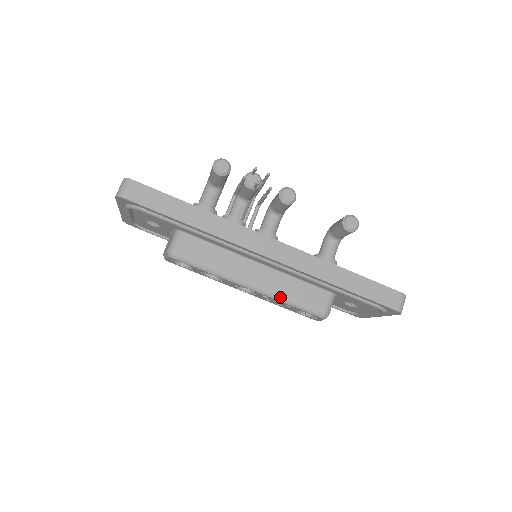
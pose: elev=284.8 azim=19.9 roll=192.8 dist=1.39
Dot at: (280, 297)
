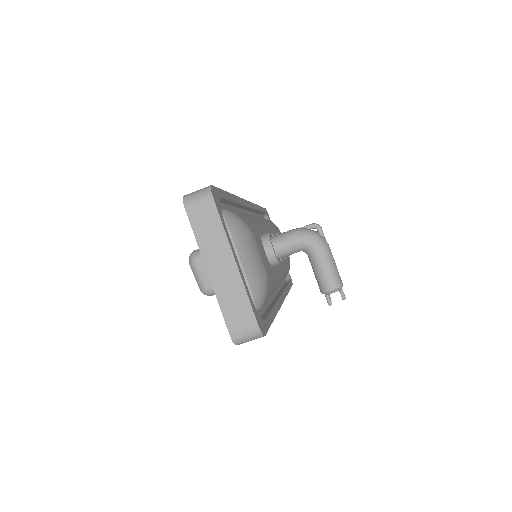
Dot at: occluded
